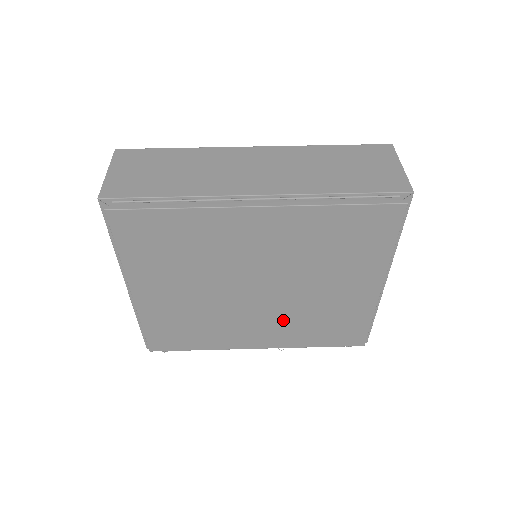
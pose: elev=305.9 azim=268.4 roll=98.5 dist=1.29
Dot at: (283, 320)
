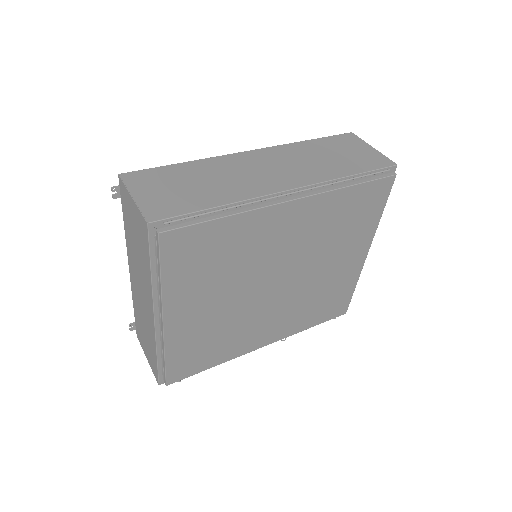
Dot at: (291, 309)
